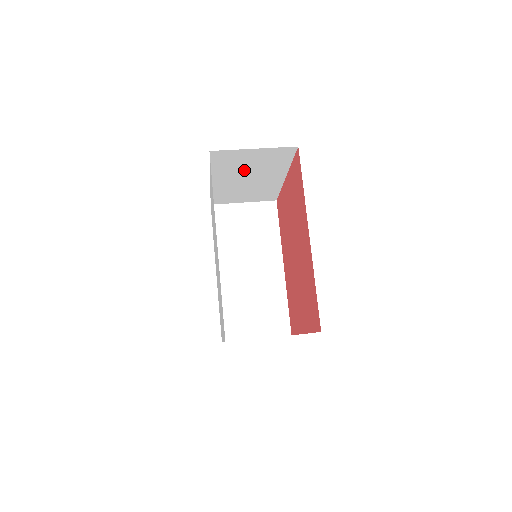
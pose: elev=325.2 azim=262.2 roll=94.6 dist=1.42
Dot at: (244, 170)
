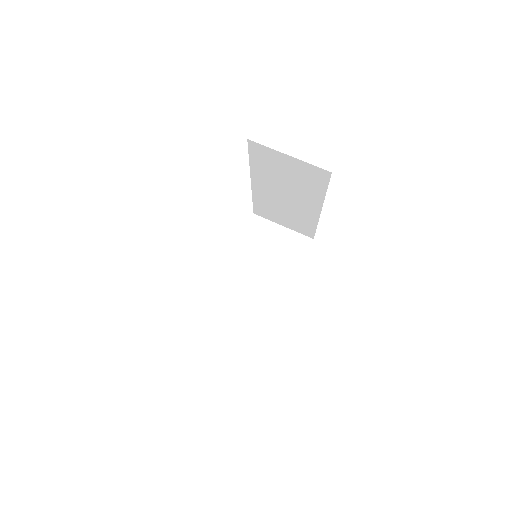
Dot at: occluded
